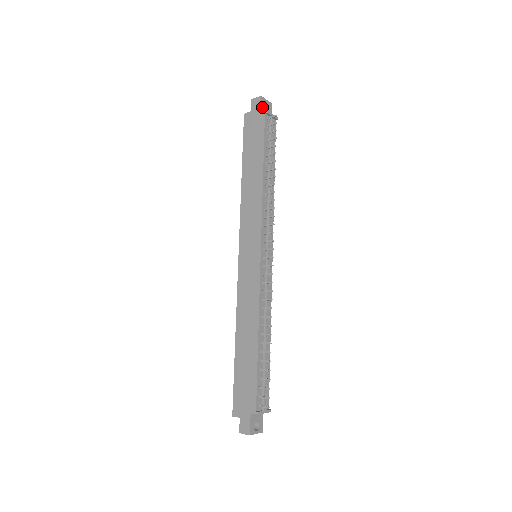
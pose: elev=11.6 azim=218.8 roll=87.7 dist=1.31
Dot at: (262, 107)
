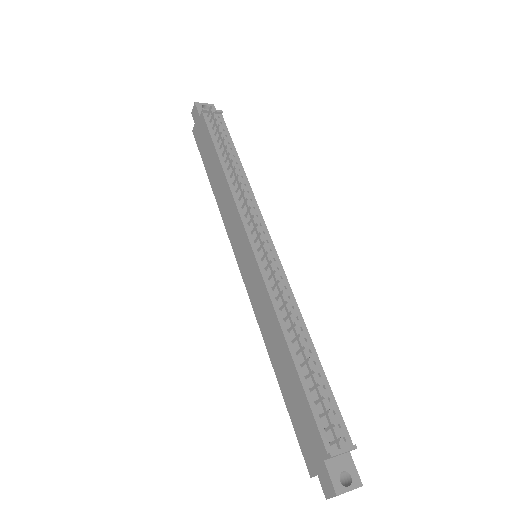
Dot at: occluded
